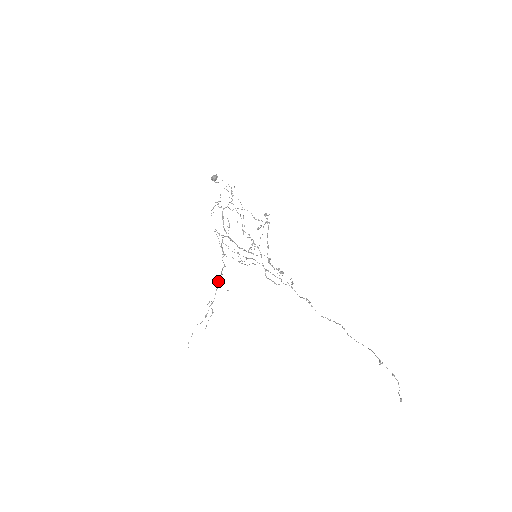
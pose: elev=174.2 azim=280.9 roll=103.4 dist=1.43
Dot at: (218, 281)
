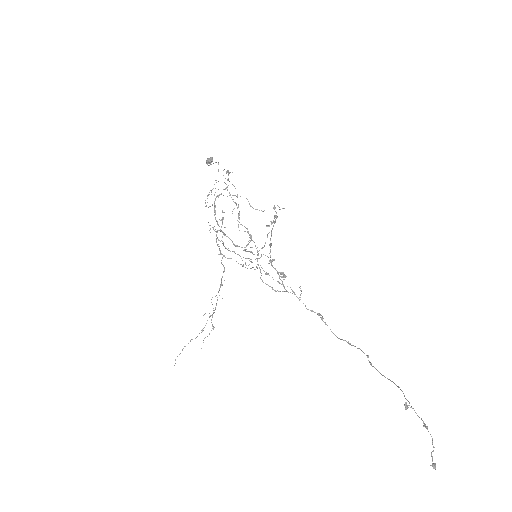
Dot at: (219, 289)
